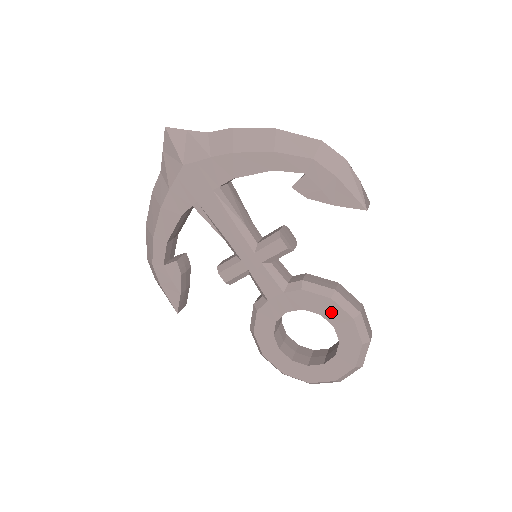
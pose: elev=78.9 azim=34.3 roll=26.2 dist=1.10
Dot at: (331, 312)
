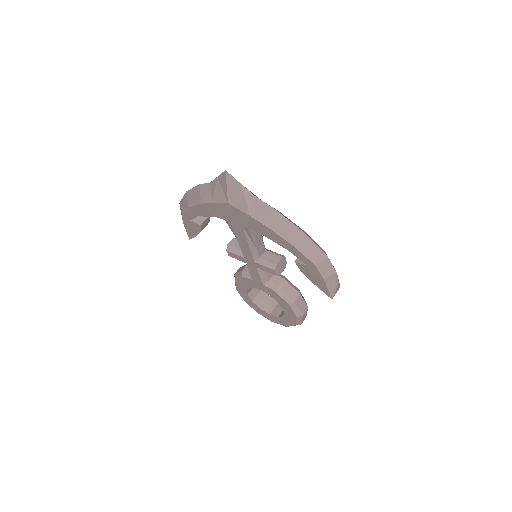
Dot at: (286, 307)
